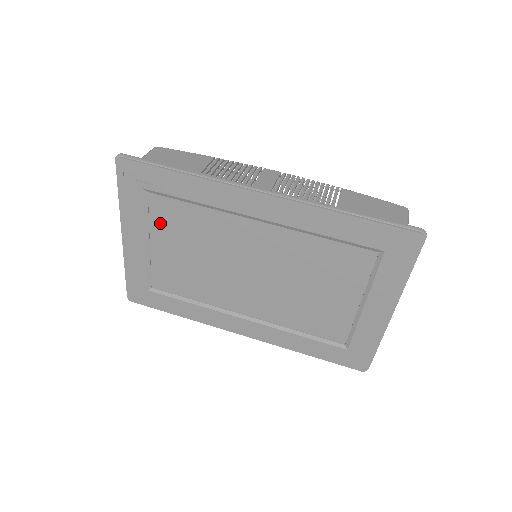
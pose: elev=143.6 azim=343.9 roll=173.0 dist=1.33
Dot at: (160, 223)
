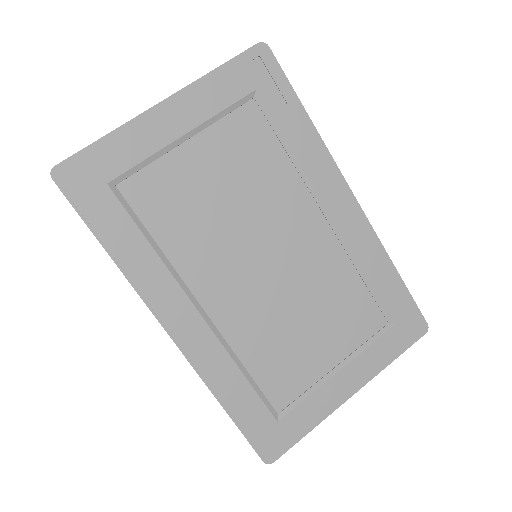
Dot at: (228, 134)
